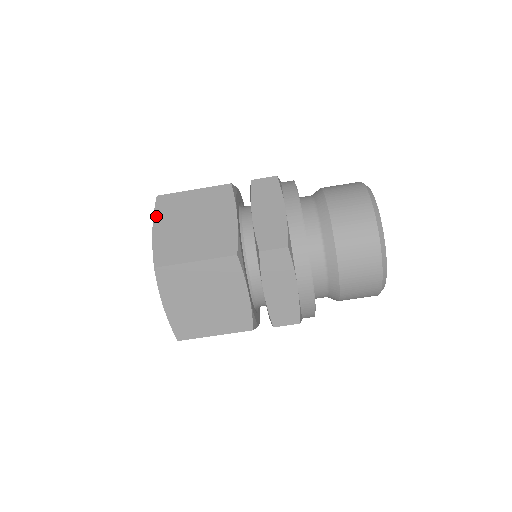
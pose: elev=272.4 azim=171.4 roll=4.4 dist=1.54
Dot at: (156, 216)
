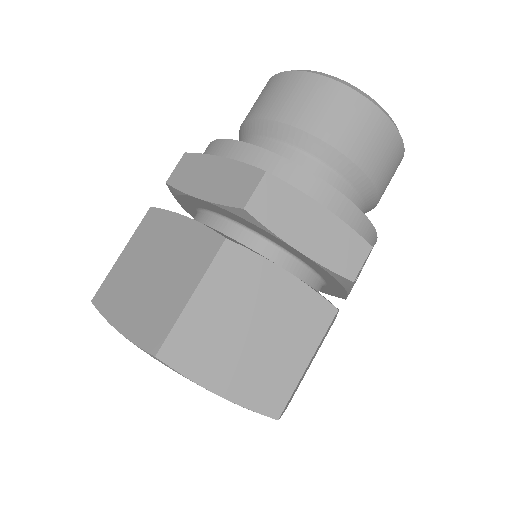
Dot at: (107, 316)
